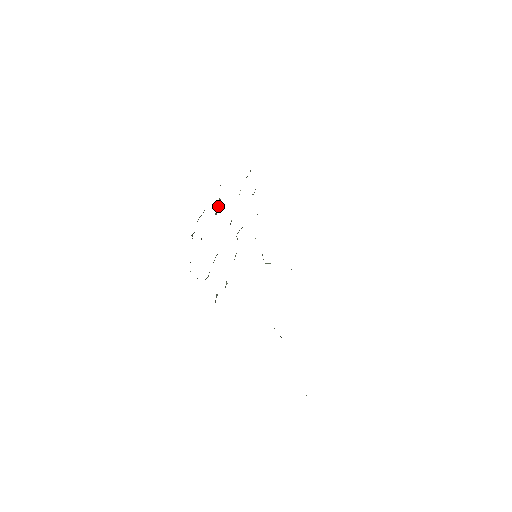
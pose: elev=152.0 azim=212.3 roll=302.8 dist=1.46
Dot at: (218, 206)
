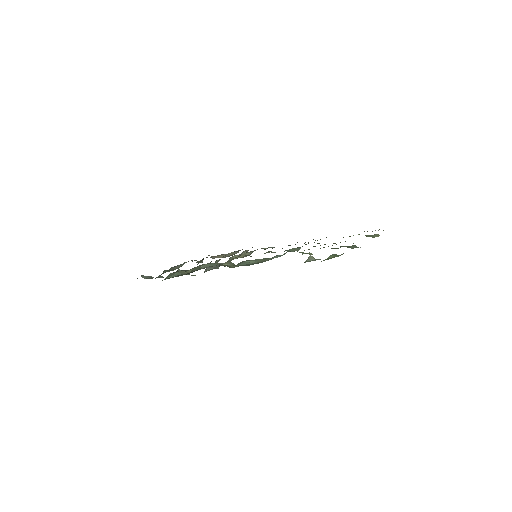
Dot at: (201, 262)
